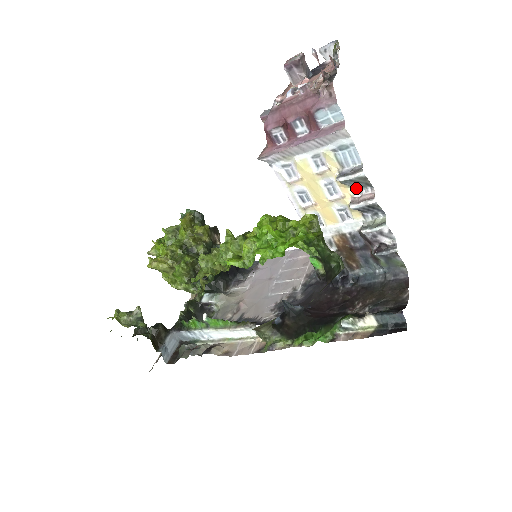
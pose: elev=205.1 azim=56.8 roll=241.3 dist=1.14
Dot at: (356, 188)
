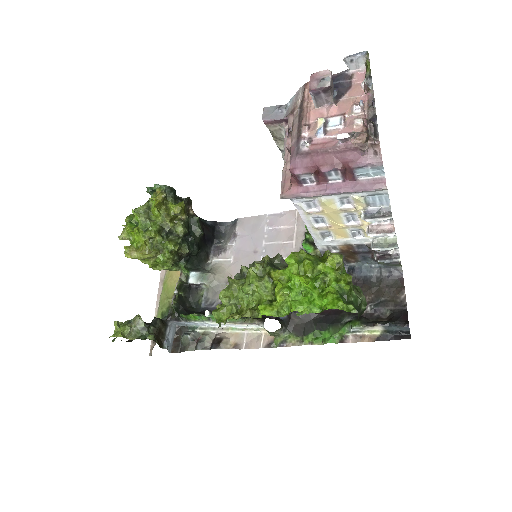
Dot at: occluded
